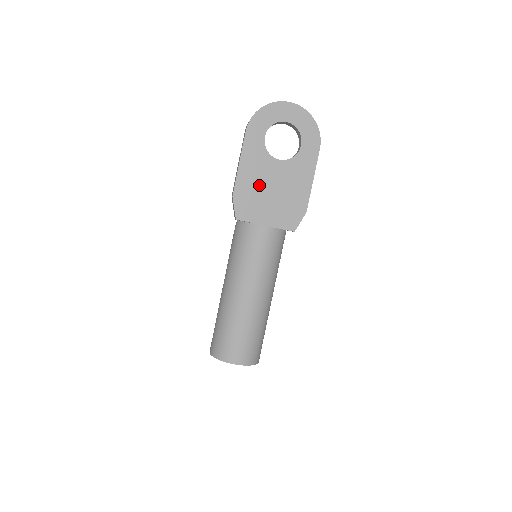
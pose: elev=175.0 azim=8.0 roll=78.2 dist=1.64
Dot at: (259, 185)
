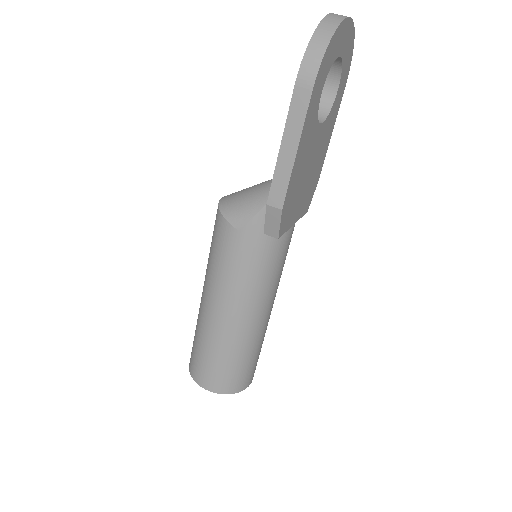
Dot at: (302, 174)
